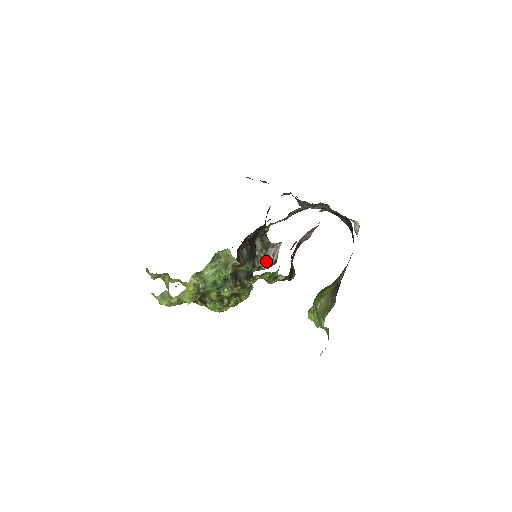
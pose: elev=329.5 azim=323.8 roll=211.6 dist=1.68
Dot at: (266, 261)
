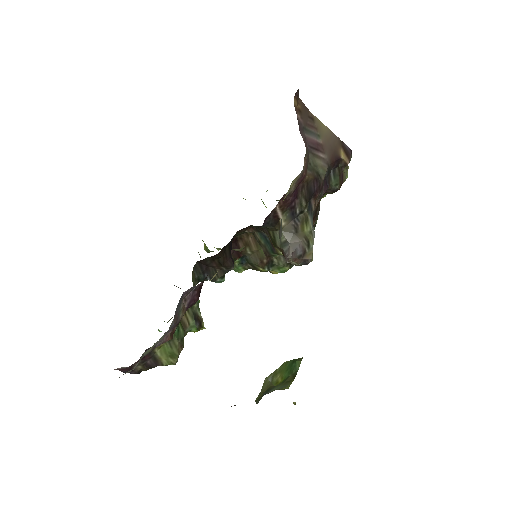
Dot at: occluded
